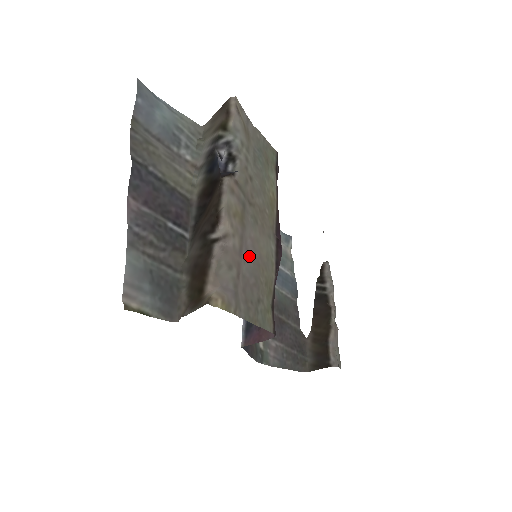
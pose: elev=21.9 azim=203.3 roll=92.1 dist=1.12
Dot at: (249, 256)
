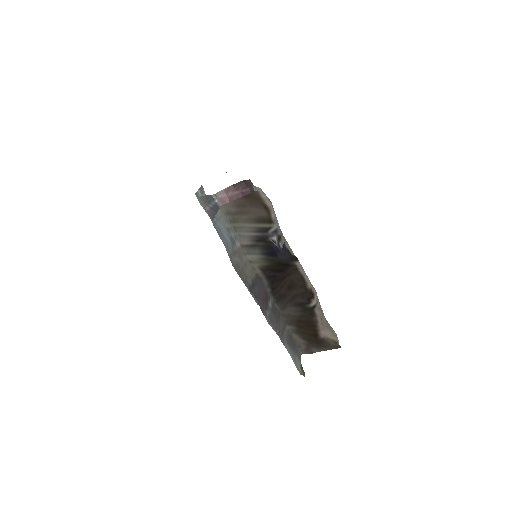
Dot at: occluded
